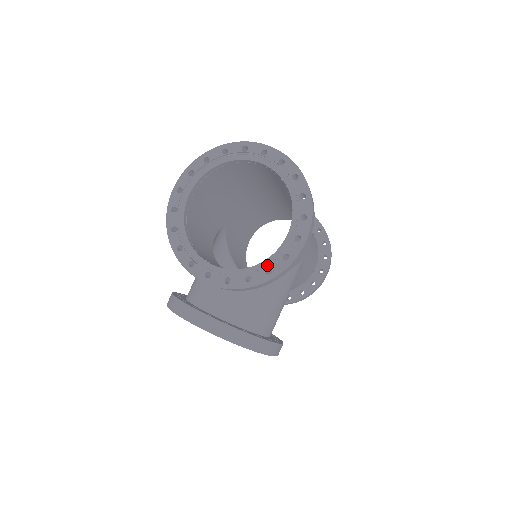
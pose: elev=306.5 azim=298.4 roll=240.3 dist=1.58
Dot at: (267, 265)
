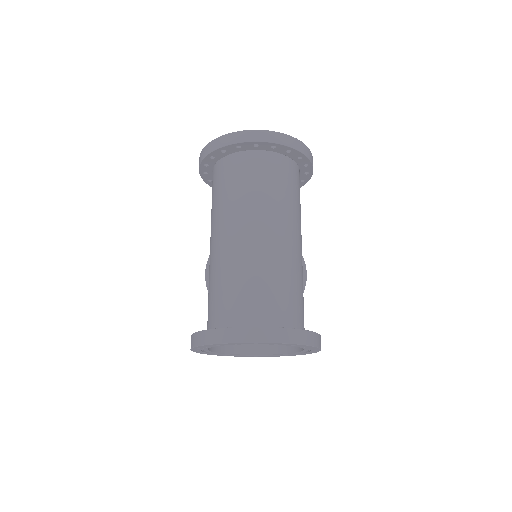
Dot at: (296, 354)
